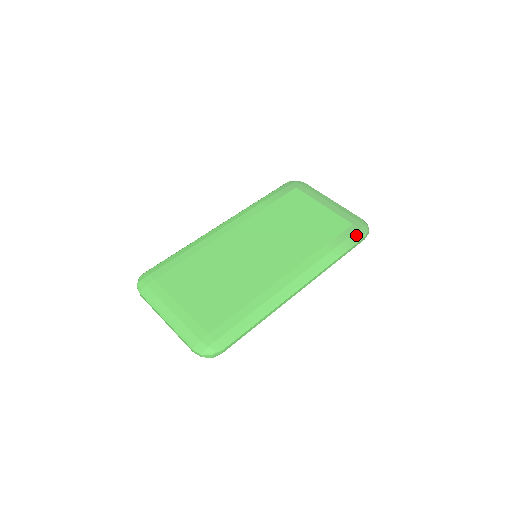
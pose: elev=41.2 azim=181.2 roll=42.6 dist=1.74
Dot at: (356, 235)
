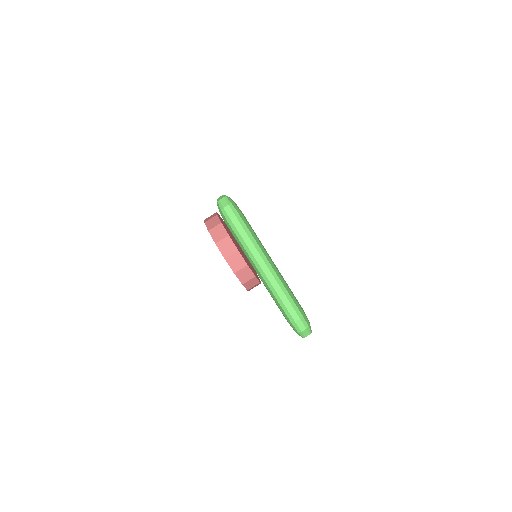
Dot at: occluded
